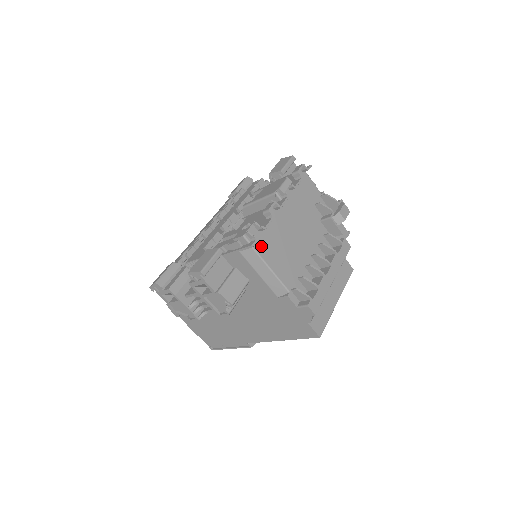
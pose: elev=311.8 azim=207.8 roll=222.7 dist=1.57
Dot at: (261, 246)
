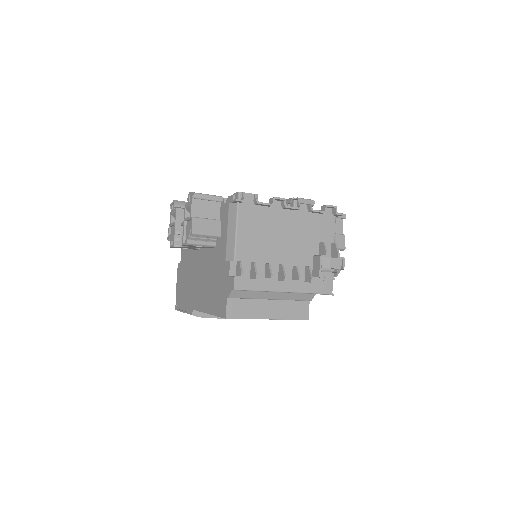
Dot at: (245, 212)
